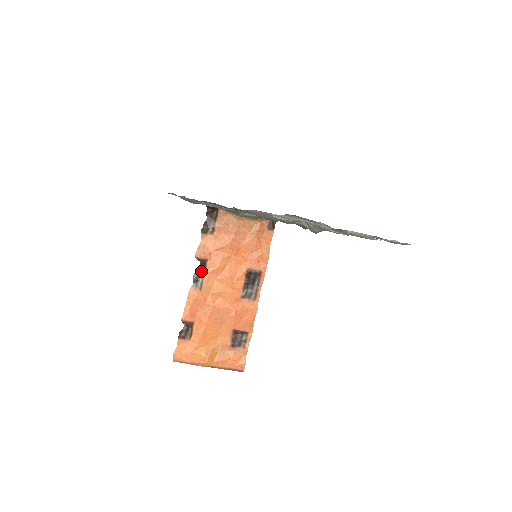
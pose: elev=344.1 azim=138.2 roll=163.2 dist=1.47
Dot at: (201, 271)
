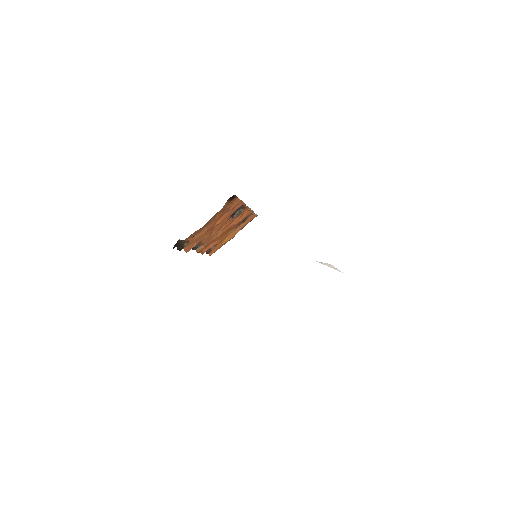
Dot at: occluded
